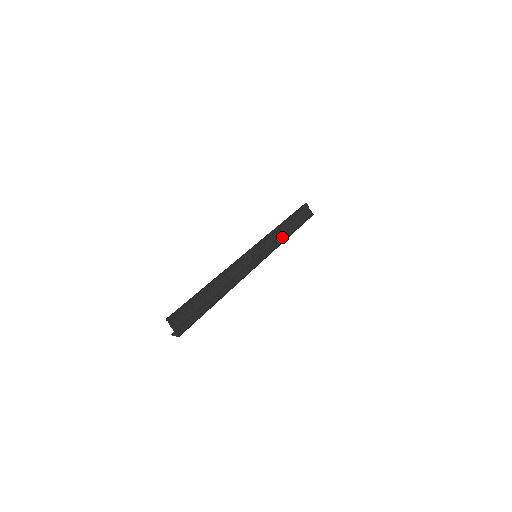
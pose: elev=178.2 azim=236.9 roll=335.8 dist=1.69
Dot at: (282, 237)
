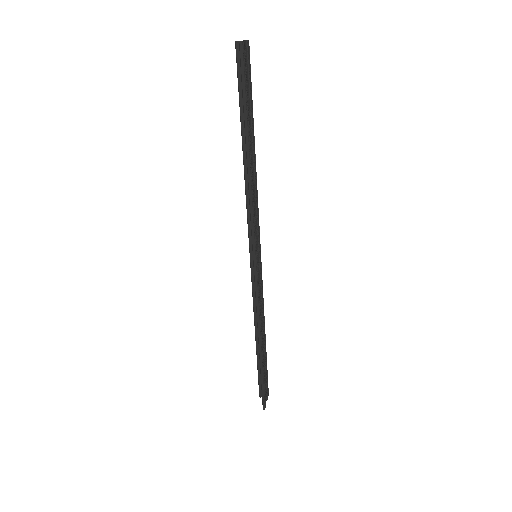
Dot at: (254, 180)
